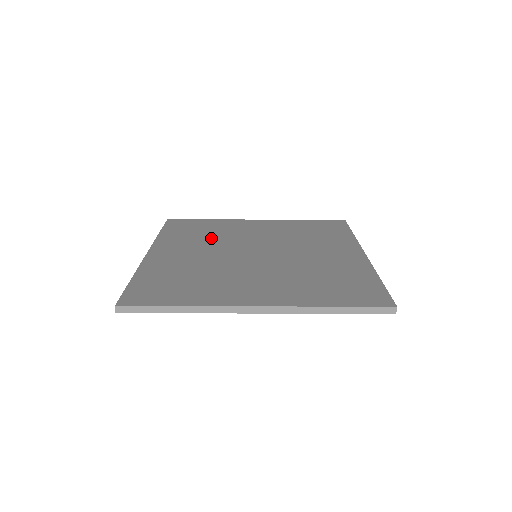
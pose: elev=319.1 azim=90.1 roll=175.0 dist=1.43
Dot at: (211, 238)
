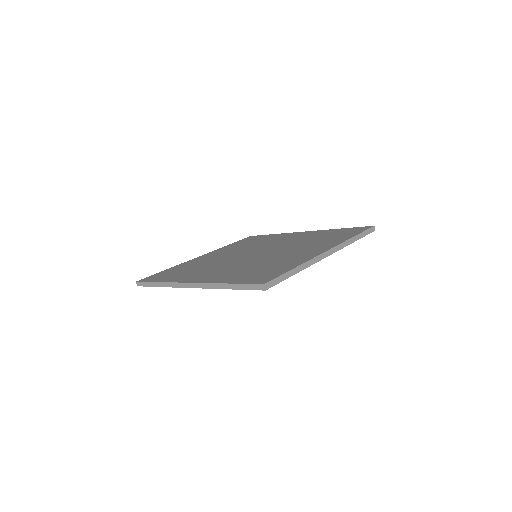
Dot at: (250, 246)
